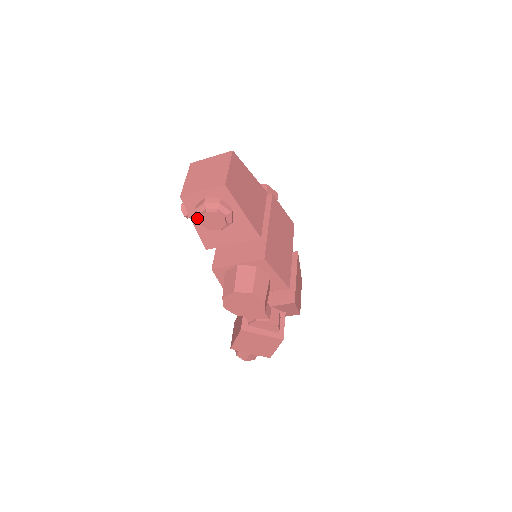
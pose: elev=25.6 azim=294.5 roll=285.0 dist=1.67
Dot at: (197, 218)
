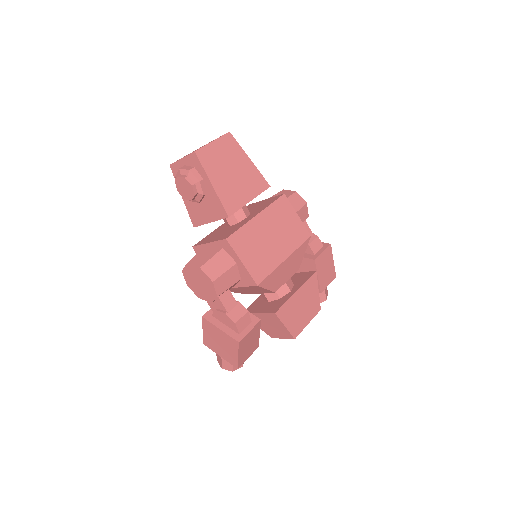
Dot at: occluded
